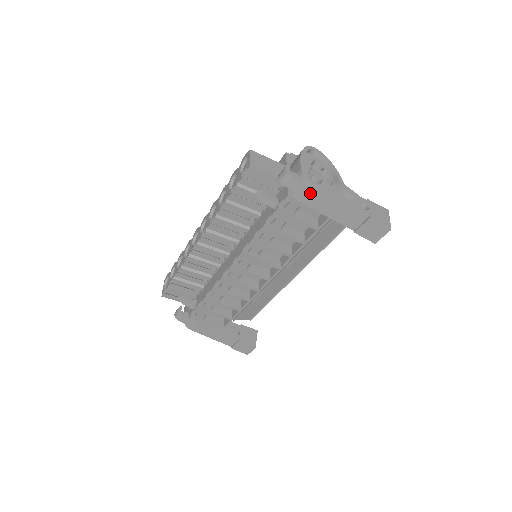
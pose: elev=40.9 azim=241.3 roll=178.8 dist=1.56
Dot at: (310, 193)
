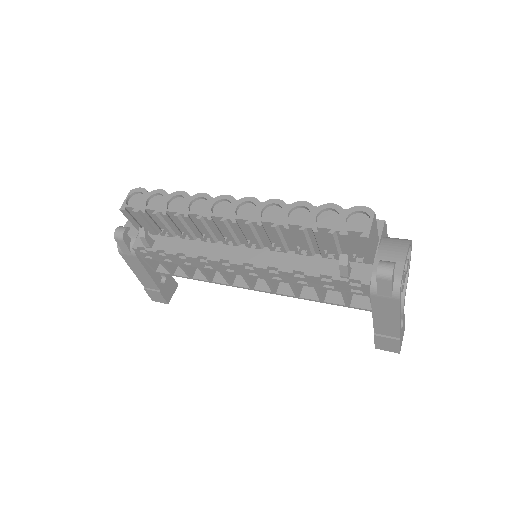
Dot at: (387, 299)
